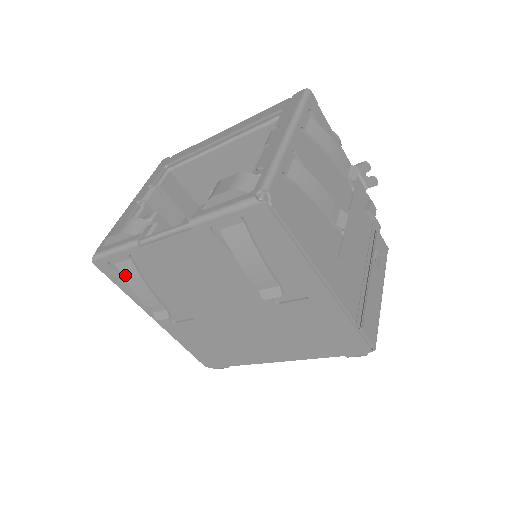
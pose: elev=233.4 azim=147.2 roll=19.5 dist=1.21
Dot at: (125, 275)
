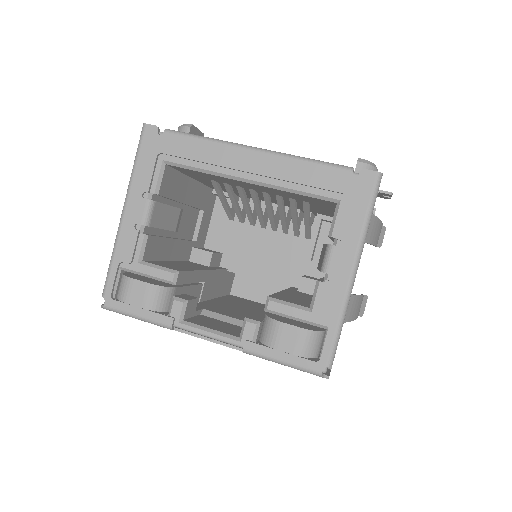
Dot at: occluded
